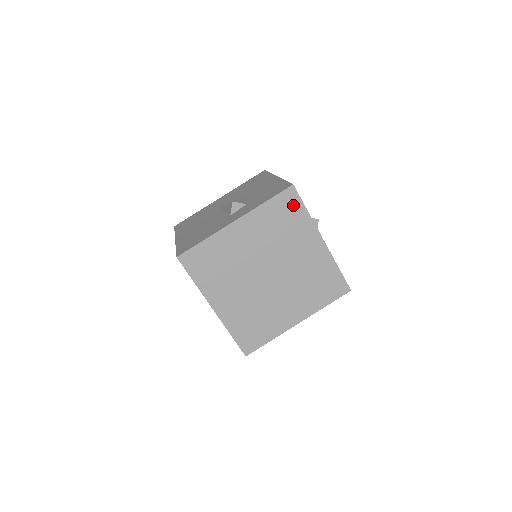
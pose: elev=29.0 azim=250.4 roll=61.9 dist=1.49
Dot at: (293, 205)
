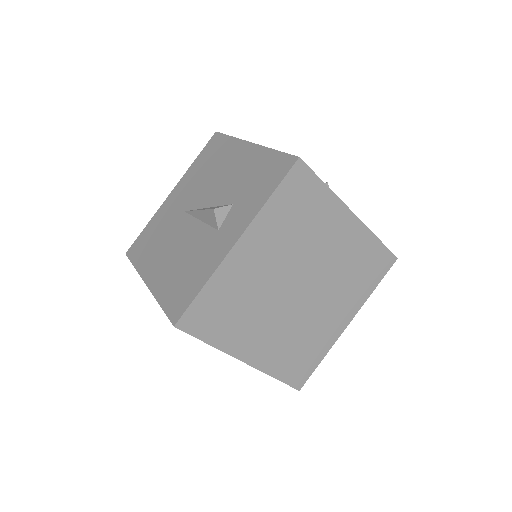
Dot at: (306, 186)
